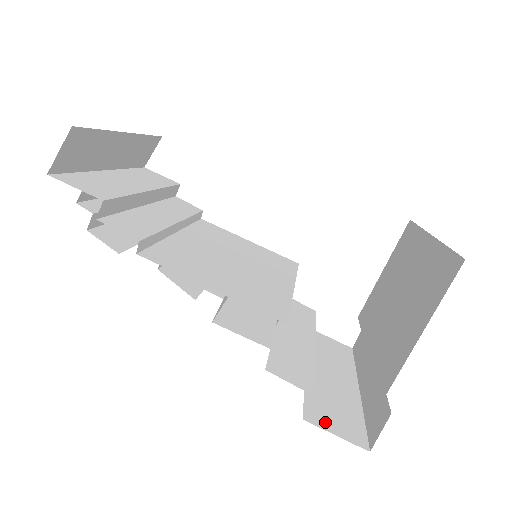
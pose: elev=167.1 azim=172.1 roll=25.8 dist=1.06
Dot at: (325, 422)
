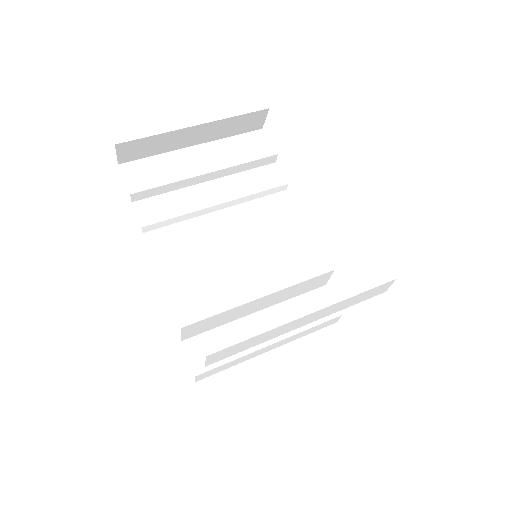
Dot at: (211, 394)
